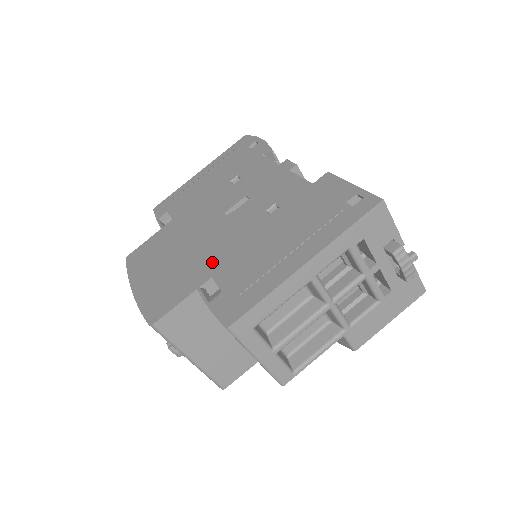
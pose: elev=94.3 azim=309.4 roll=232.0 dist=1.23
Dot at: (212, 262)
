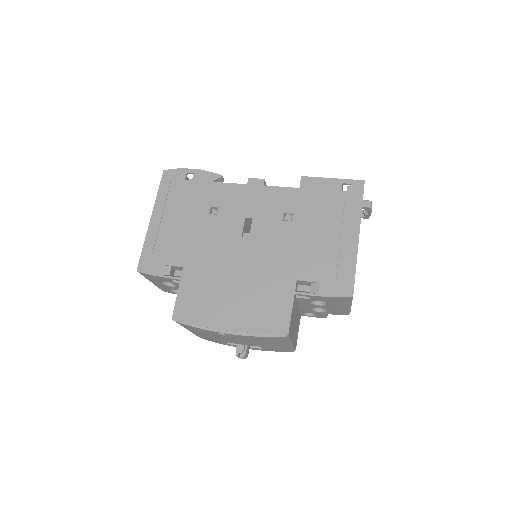
Dot at: (283, 272)
